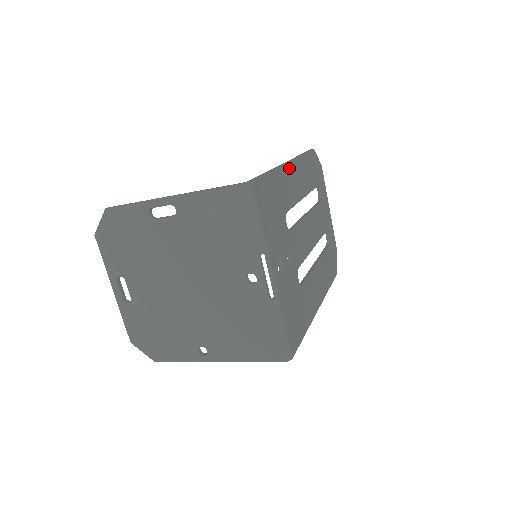
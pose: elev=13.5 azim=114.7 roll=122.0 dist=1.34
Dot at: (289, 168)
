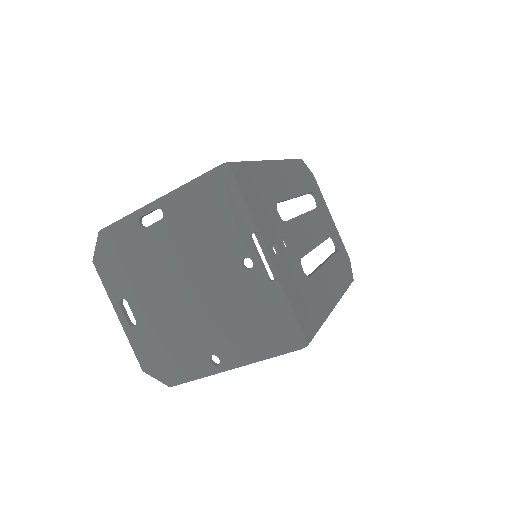
Dot at: (273, 166)
